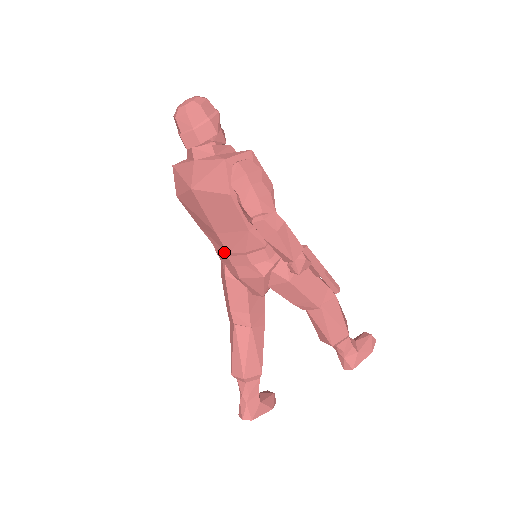
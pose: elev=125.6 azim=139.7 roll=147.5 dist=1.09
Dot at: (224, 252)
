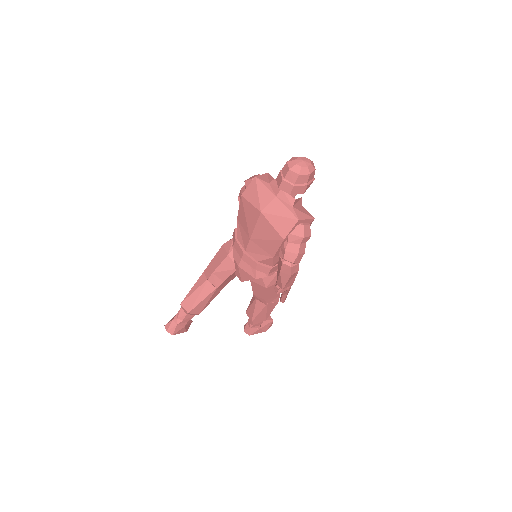
Dot at: (242, 246)
